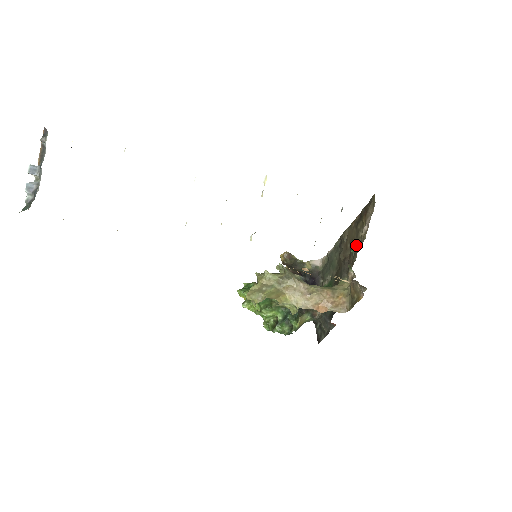
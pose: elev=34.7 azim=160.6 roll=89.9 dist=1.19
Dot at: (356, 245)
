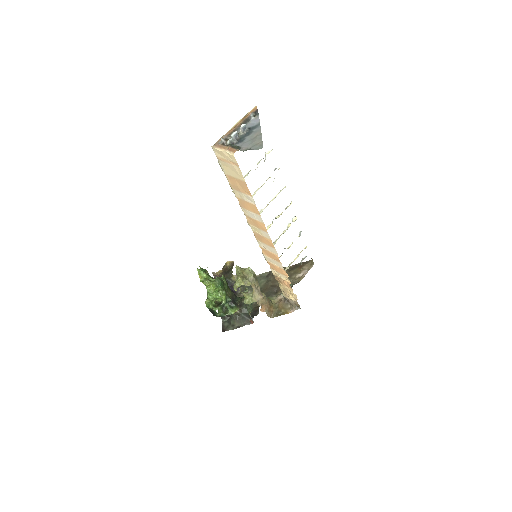
Dot at: occluded
